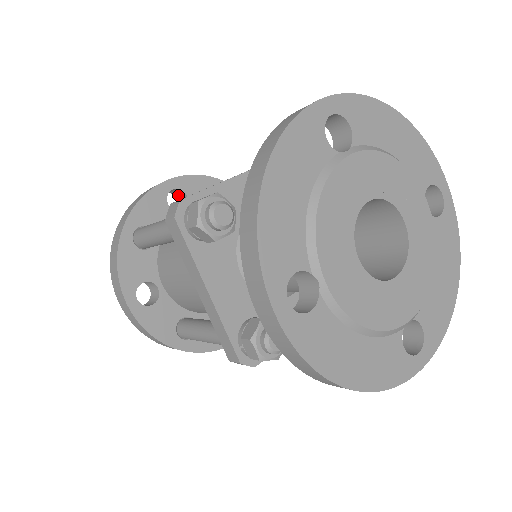
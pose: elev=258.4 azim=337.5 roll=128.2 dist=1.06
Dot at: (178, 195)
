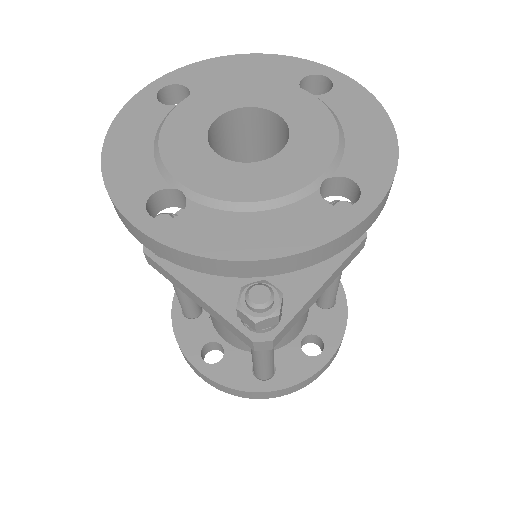
Dot at: occluded
